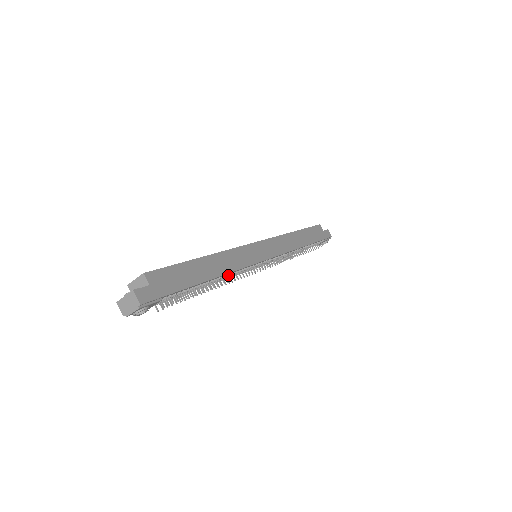
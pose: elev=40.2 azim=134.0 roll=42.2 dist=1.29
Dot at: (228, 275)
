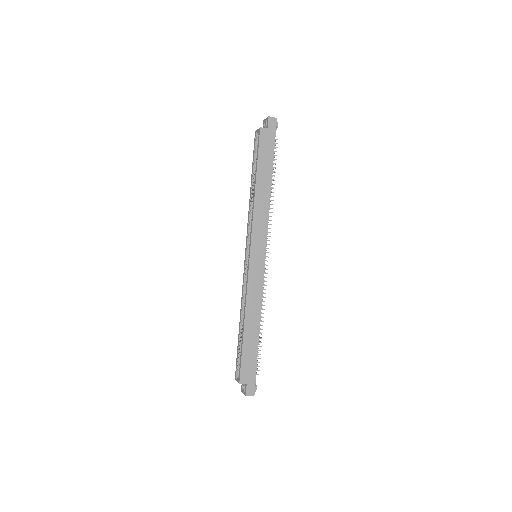
Dot at: occluded
